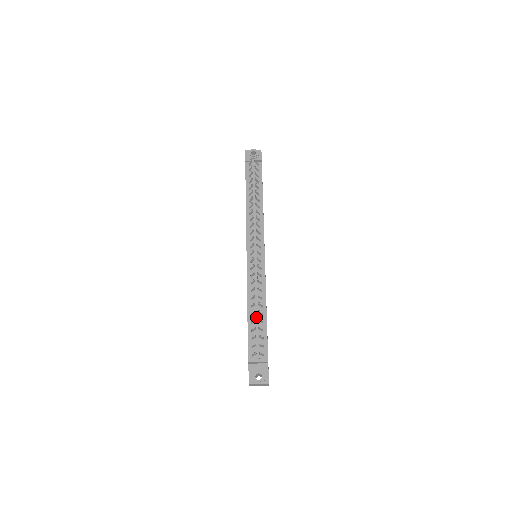
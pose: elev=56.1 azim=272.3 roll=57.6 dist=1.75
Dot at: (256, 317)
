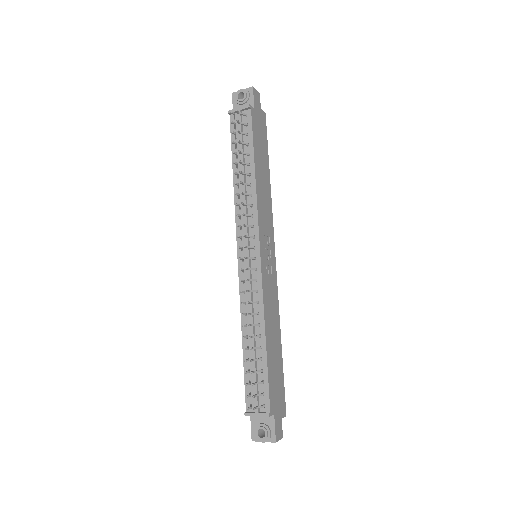
Dot at: (252, 353)
